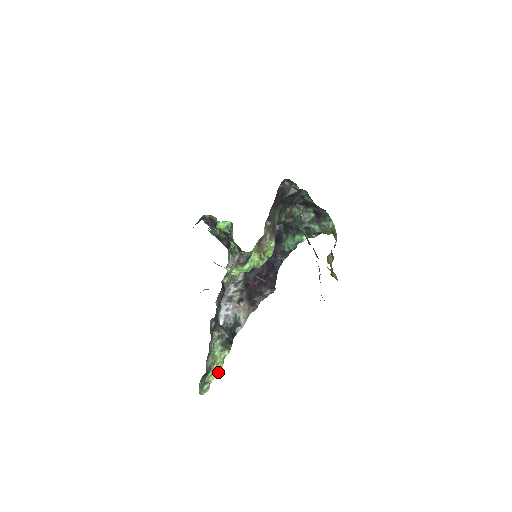
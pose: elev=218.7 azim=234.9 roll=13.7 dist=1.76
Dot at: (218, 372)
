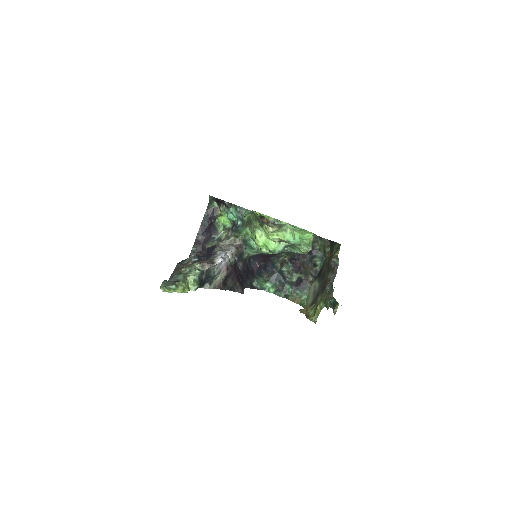
Dot at: (184, 291)
